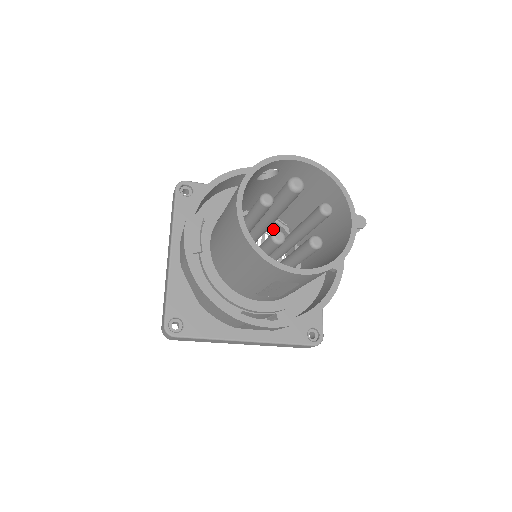
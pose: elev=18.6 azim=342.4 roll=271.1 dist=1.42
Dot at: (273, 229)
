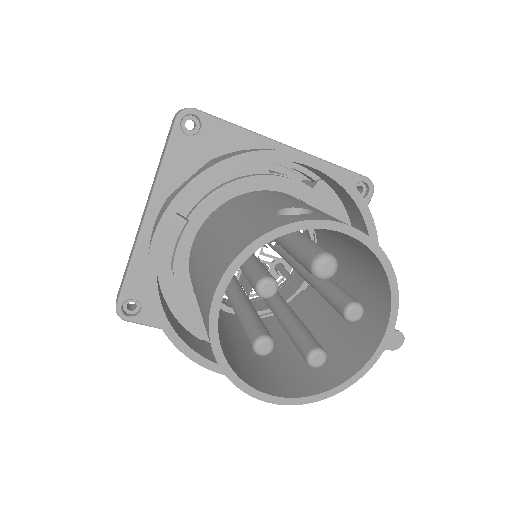
Dot at: occluded
